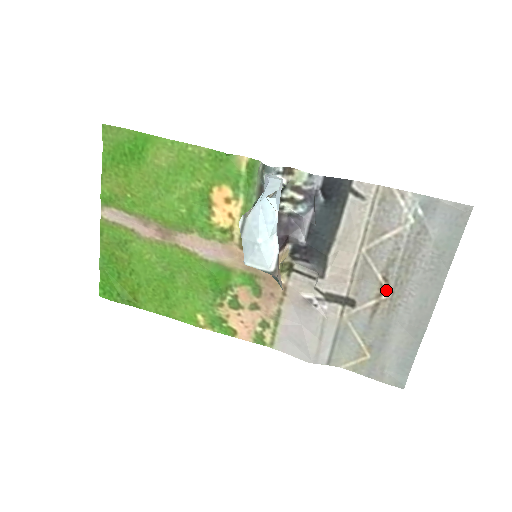
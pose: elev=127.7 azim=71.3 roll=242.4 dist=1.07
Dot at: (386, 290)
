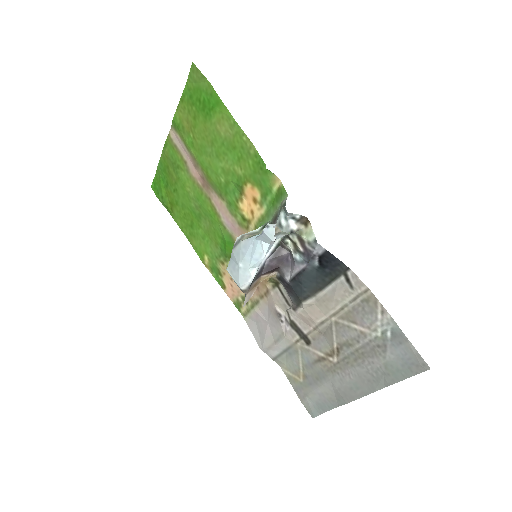
Dot at: (335, 356)
